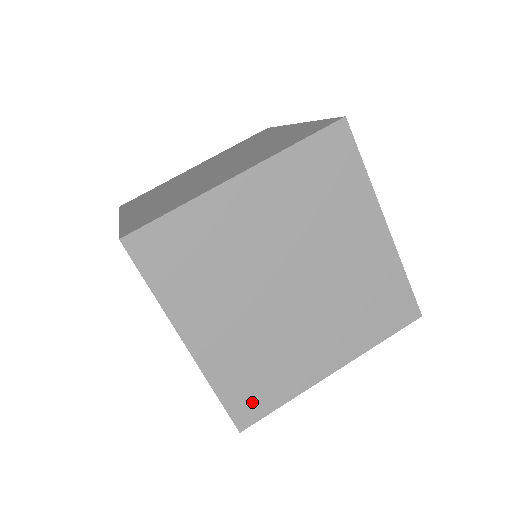
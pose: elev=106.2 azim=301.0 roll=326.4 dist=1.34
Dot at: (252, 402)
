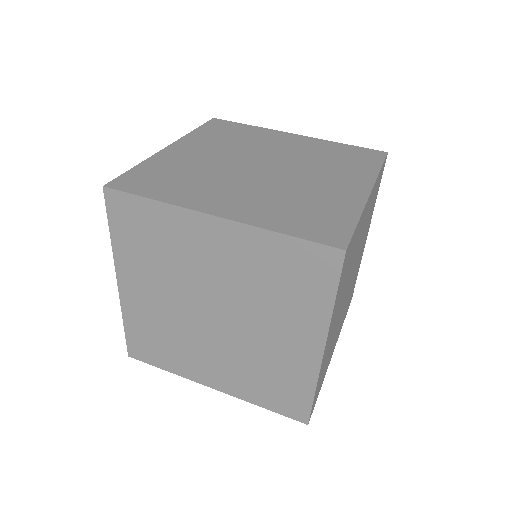
Dot at: (290, 402)
